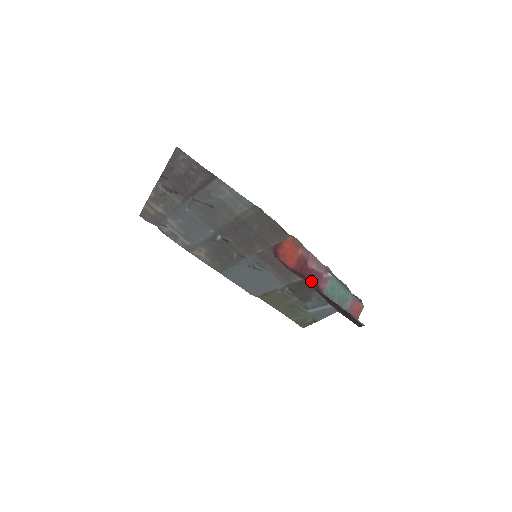
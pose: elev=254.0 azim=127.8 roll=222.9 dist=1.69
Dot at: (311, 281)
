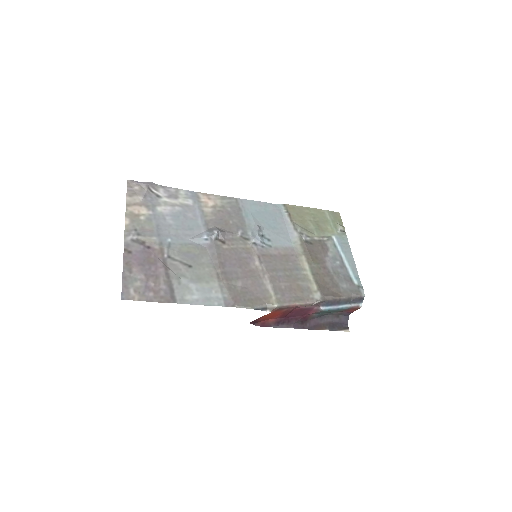
Dot at: (298, 317)
